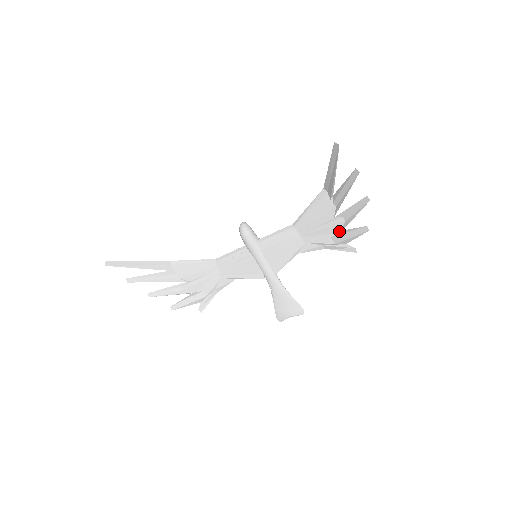
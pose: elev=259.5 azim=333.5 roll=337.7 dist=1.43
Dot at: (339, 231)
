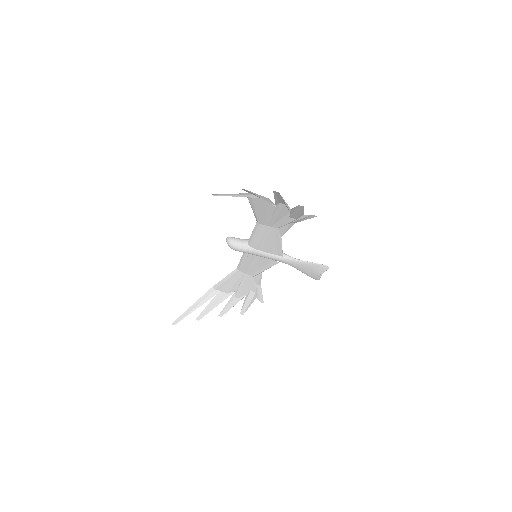
Dot at: (289, 211)
